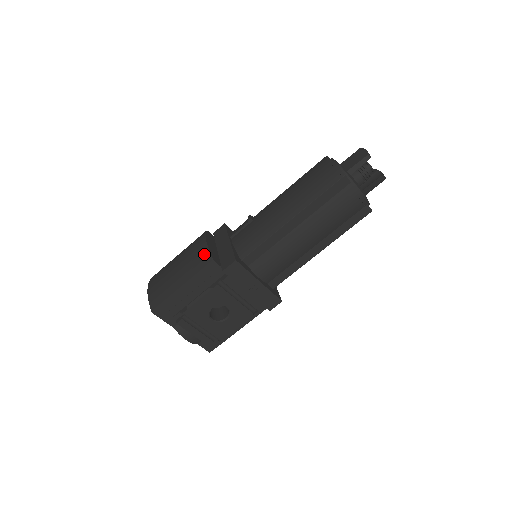
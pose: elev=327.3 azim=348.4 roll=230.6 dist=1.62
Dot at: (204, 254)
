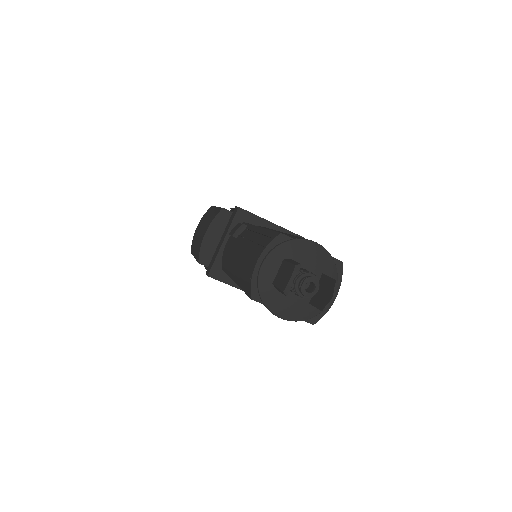
Dot at: (199, 247)
